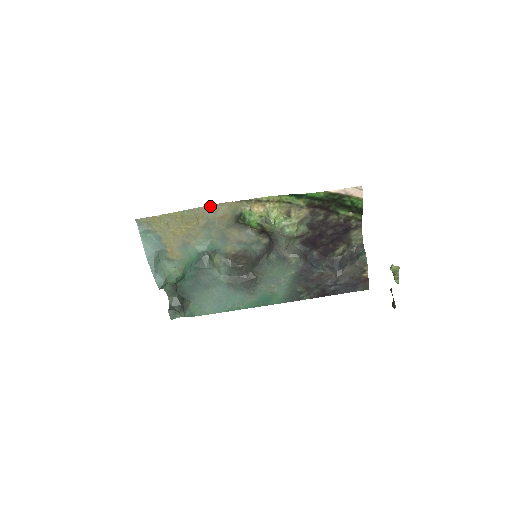
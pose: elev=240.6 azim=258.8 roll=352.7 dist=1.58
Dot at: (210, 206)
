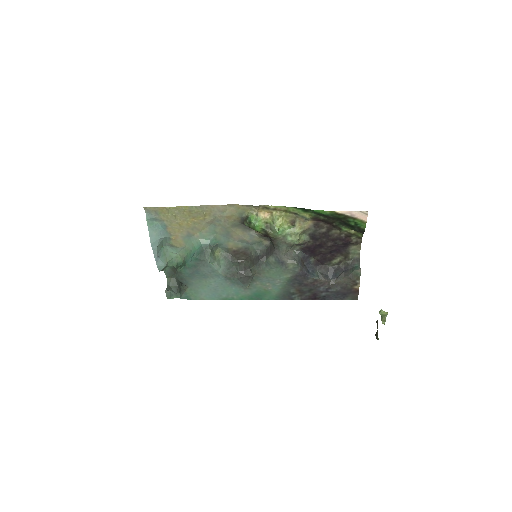
Dot at: (218, 205)
